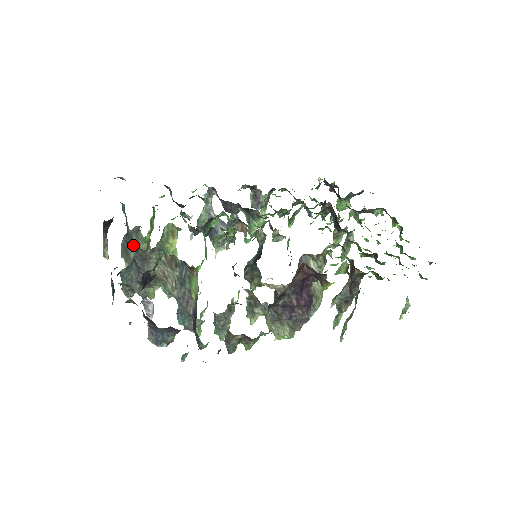
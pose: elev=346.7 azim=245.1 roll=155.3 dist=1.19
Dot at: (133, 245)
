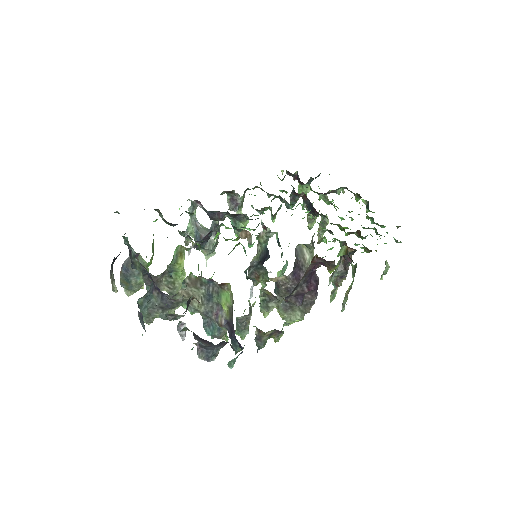
Dot at: (143, 273)
